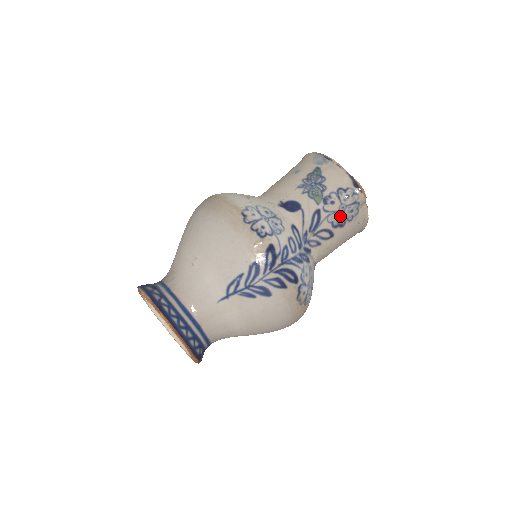
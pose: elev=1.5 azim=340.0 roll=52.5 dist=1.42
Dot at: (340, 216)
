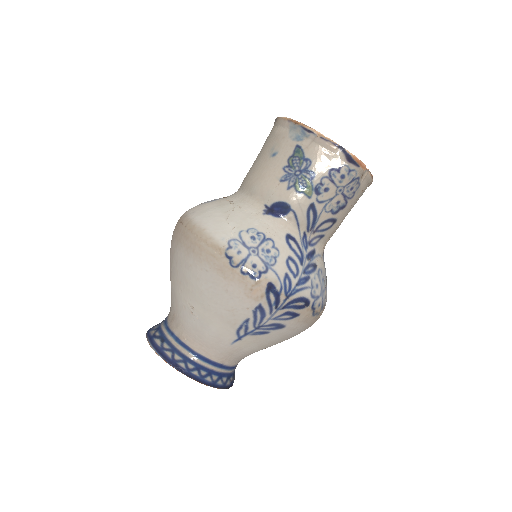
Dot at: (339, 200)
